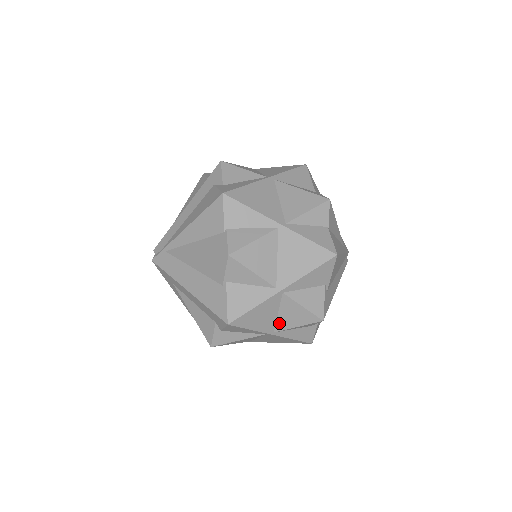
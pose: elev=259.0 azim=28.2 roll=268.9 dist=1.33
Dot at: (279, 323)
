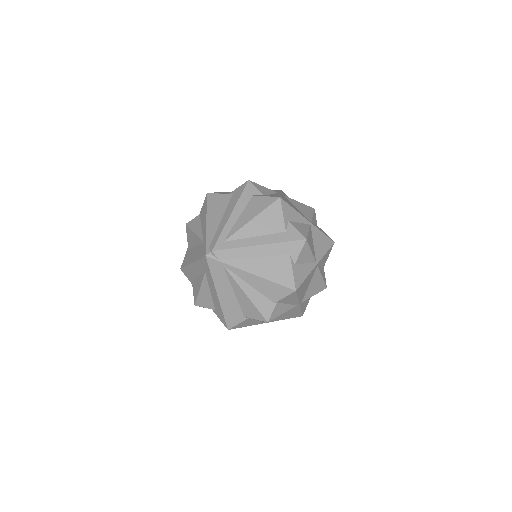
Dot at: occluded
